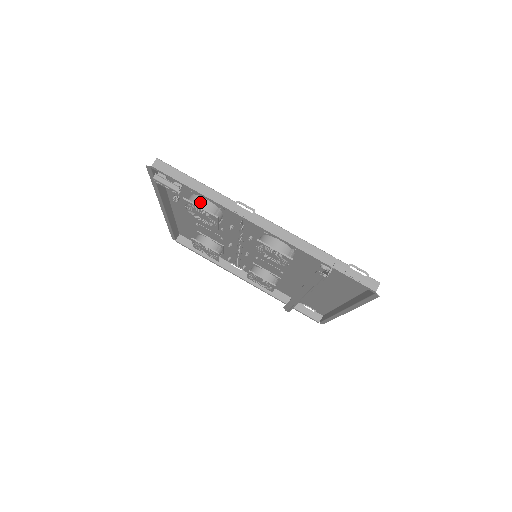
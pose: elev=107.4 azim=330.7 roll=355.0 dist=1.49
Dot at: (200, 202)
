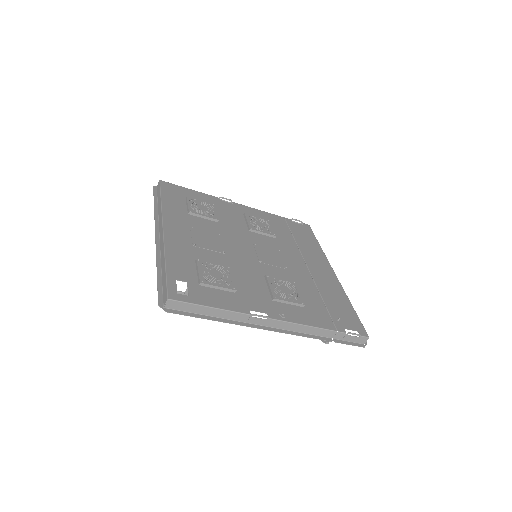
Dot at: occluded
